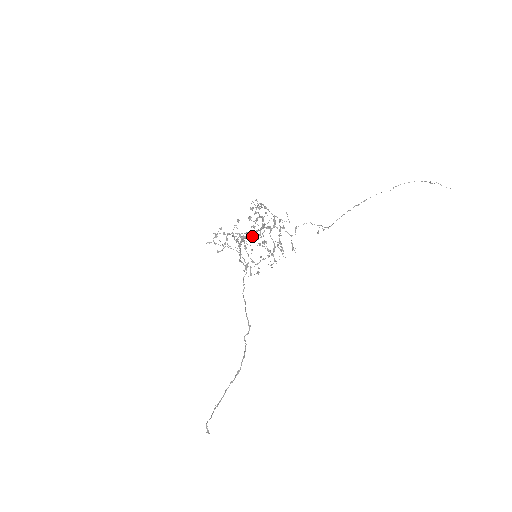
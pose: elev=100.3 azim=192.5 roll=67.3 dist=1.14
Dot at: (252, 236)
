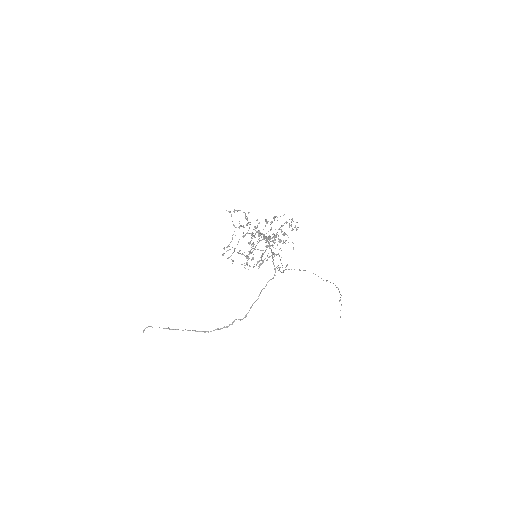
Dot at: occluded
